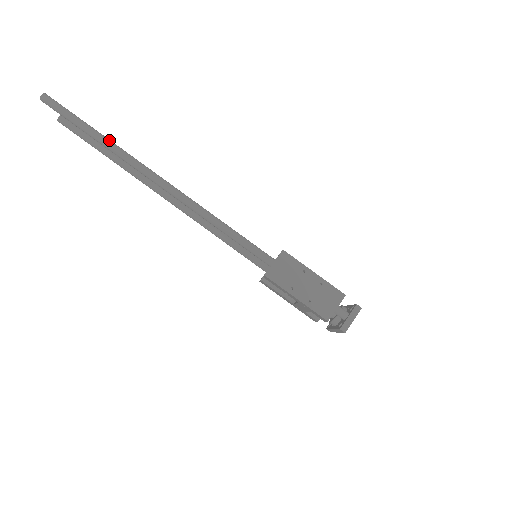
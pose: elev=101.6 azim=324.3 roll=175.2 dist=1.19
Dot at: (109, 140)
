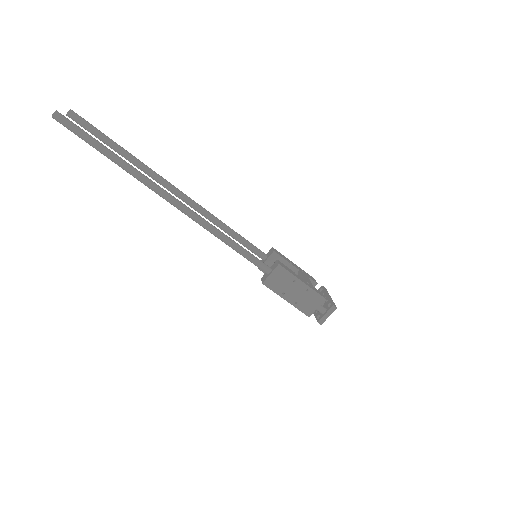
Dot at: (124, 162)
